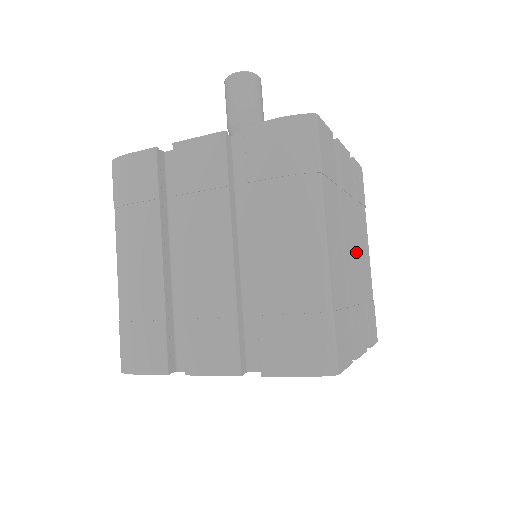
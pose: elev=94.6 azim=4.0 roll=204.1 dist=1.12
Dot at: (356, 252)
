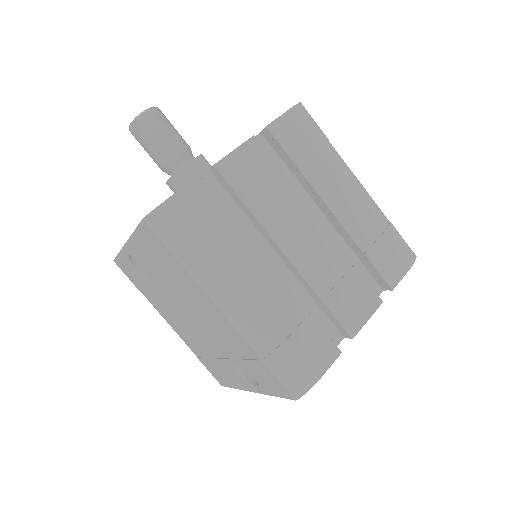
Dot at: occluded
